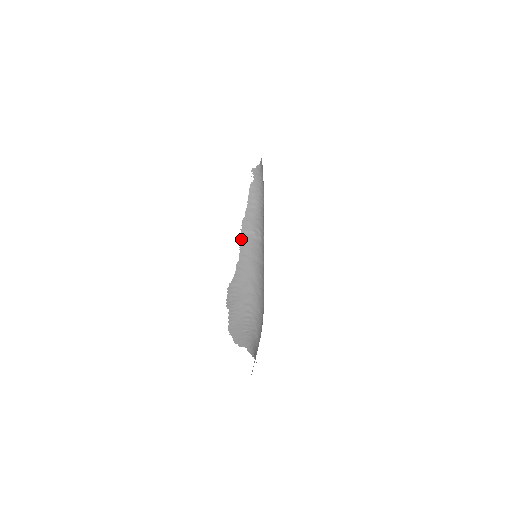
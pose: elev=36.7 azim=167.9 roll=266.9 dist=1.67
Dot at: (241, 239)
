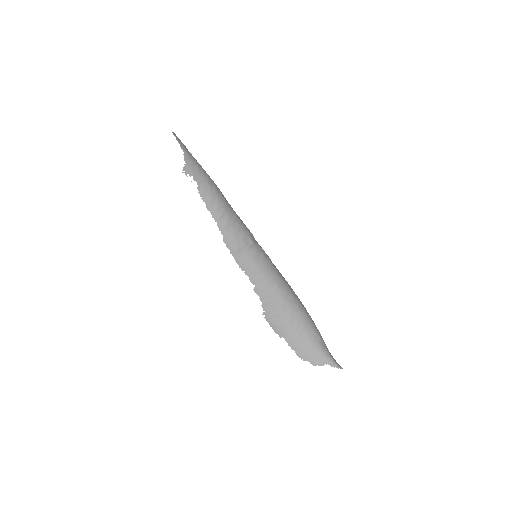
Dot at: (239, 263)
